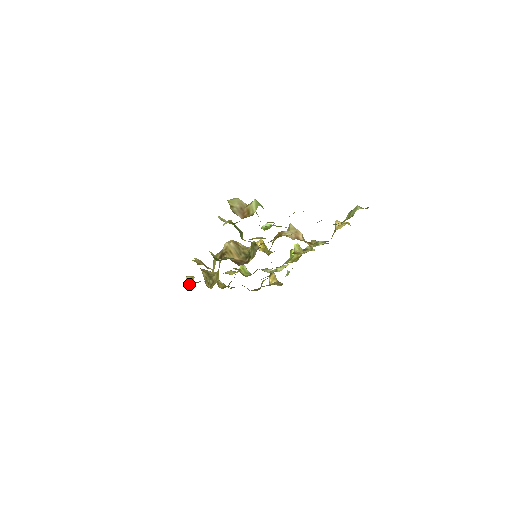
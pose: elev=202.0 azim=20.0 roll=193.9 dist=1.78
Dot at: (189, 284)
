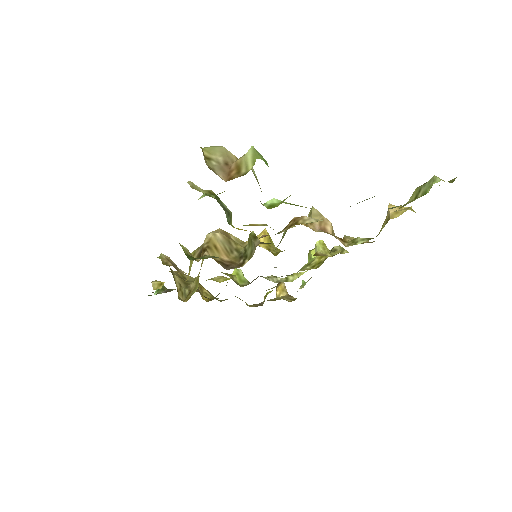
Dot at: (160, 292)
